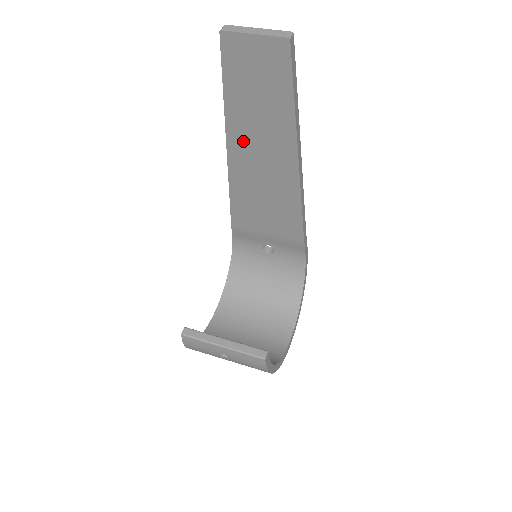
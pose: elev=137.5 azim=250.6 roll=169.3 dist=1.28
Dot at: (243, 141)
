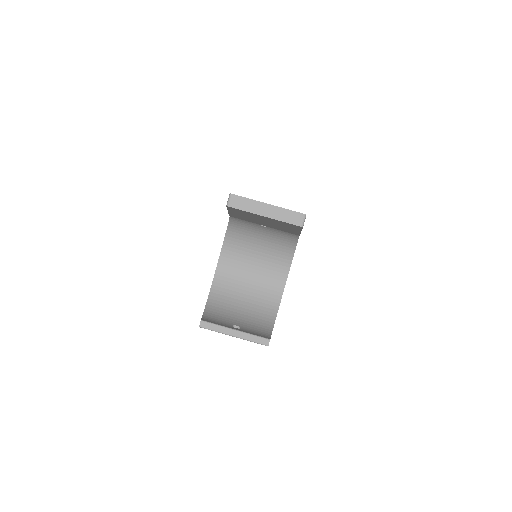
Dot at: occluded
